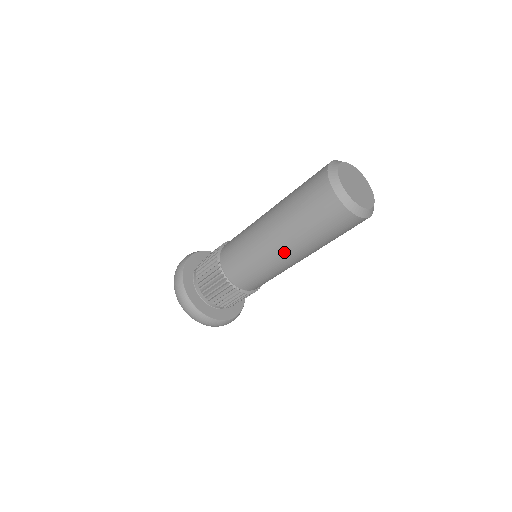
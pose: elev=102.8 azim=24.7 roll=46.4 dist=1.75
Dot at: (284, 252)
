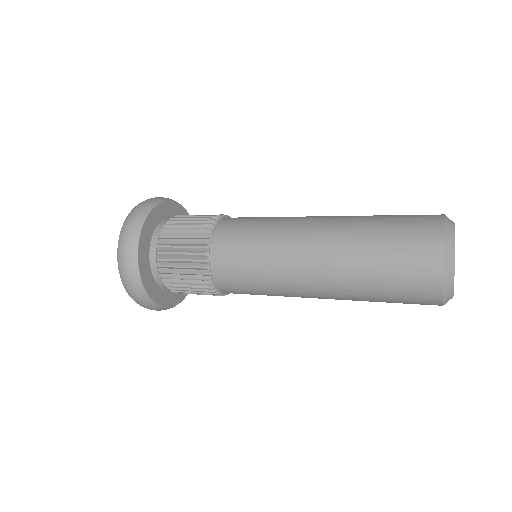
Dot at: (315, 242)
